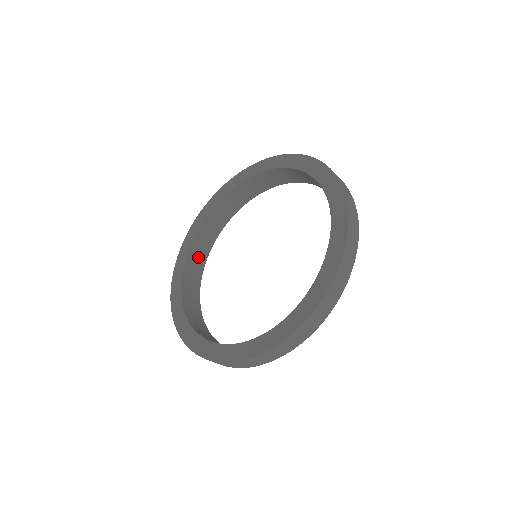
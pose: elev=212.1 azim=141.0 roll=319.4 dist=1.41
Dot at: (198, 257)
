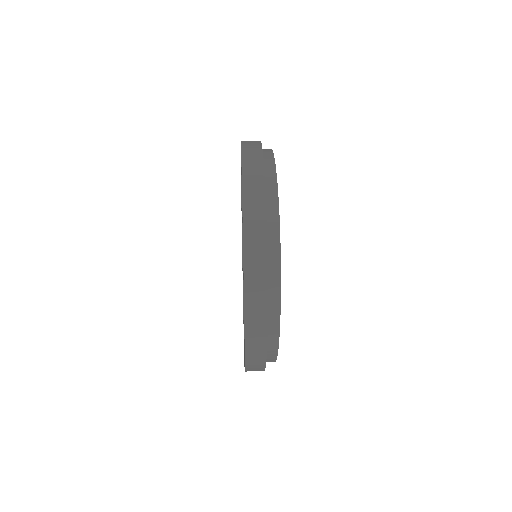
Dot at: occluded
